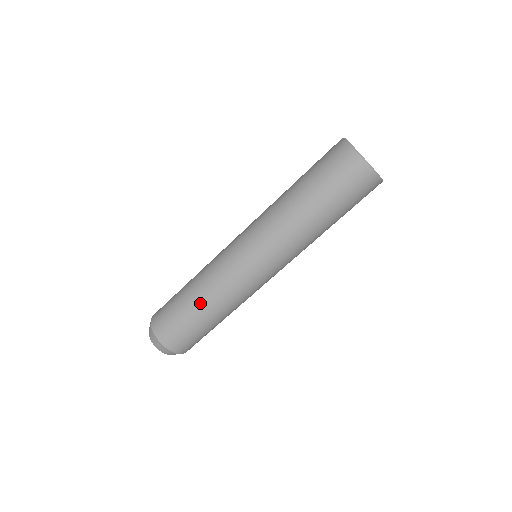
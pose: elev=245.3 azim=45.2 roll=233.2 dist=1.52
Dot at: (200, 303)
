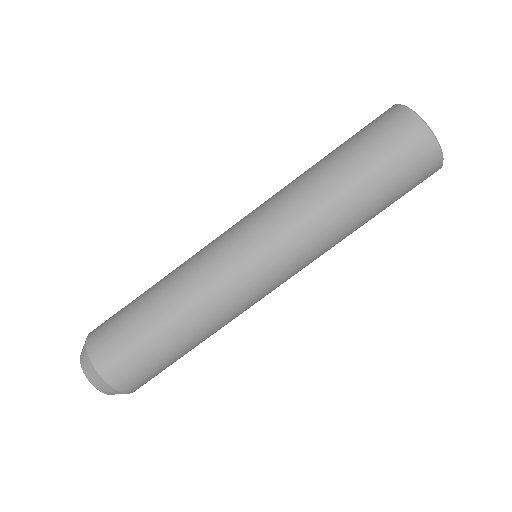
Dot at: (171, 317)
